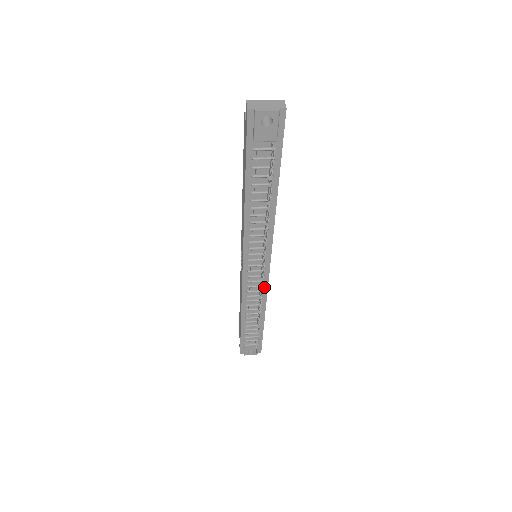
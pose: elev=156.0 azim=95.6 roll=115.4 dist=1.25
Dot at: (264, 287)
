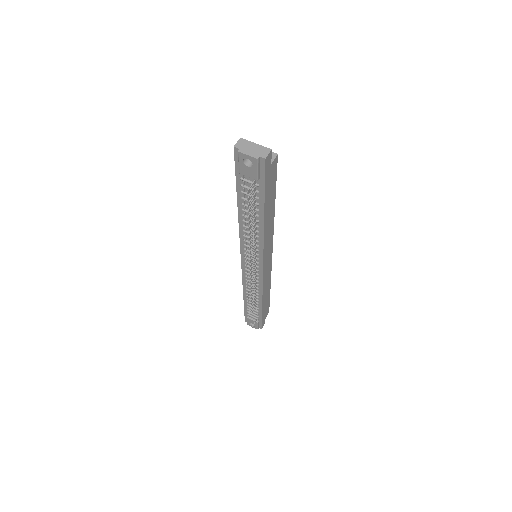
Dot at: (260, 283)
